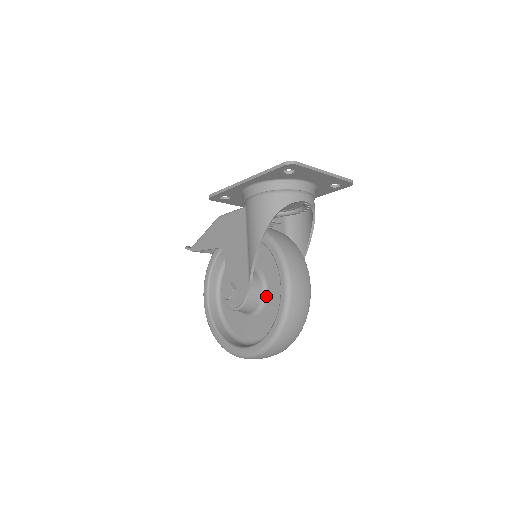
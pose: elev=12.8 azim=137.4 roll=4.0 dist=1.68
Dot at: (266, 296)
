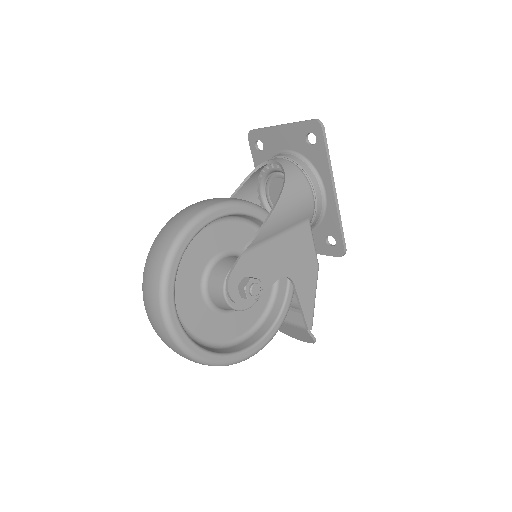
Dot at: occluded
